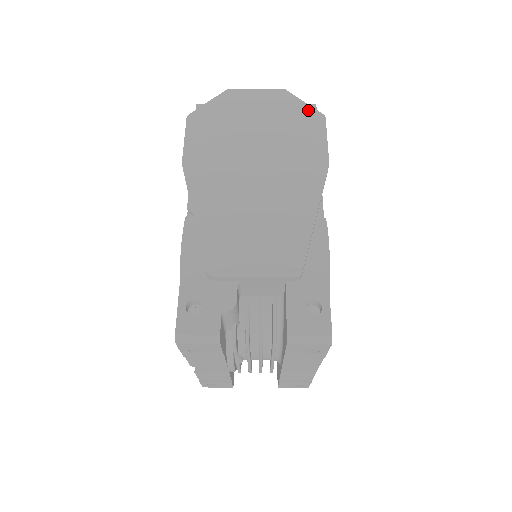
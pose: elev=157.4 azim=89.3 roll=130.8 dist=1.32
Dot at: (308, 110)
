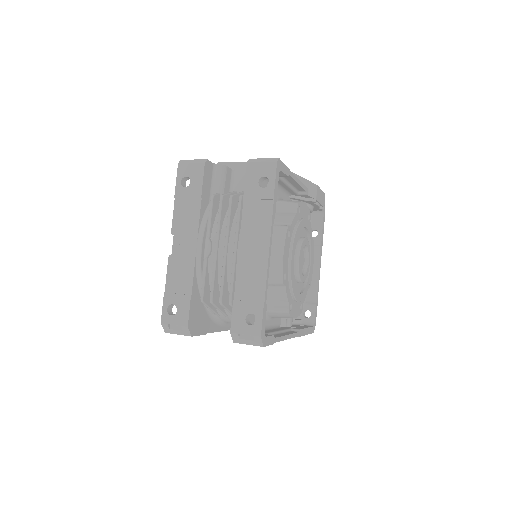
Dot at: occluded
